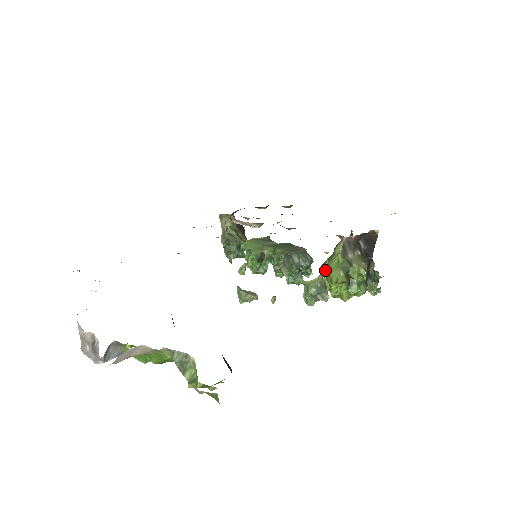
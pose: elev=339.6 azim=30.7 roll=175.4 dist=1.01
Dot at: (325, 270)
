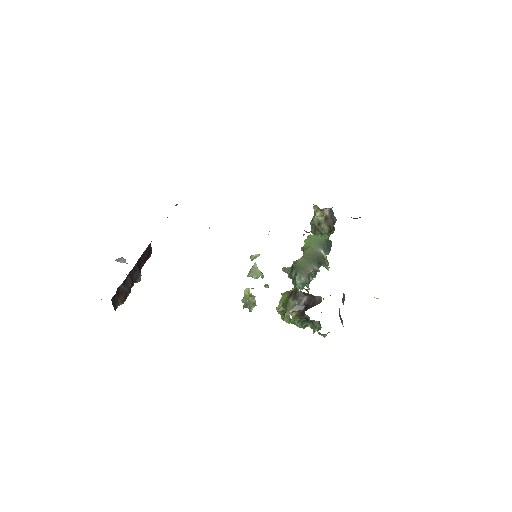
Dot at: (282, 295)
